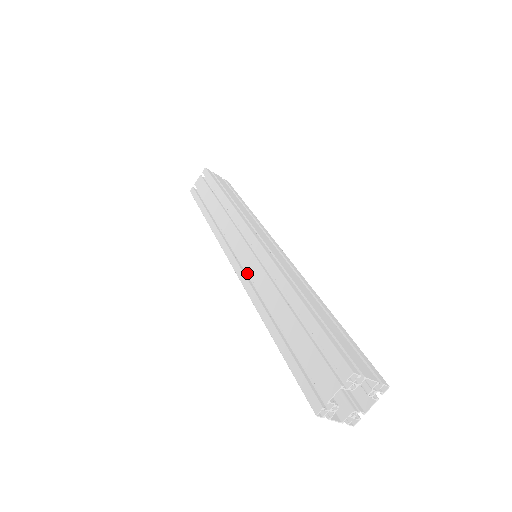
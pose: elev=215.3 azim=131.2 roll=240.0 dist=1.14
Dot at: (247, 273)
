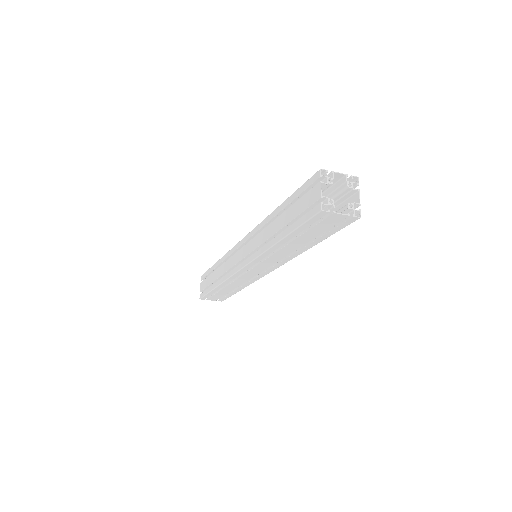
Dot at: occluded
